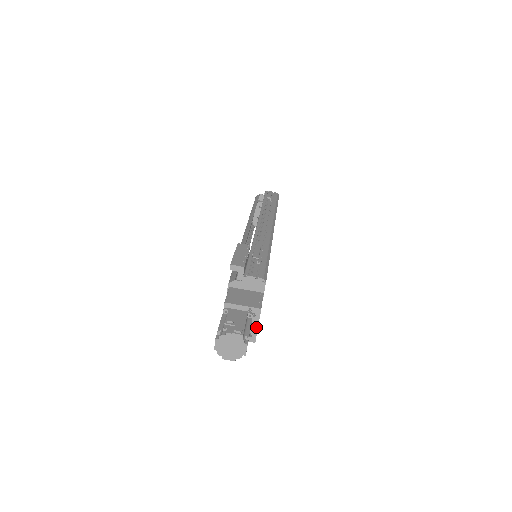
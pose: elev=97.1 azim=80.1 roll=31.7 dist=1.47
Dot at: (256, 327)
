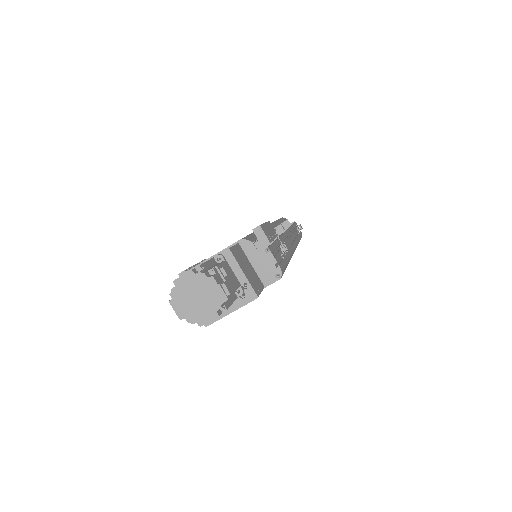
Dot at: (228, 311)
